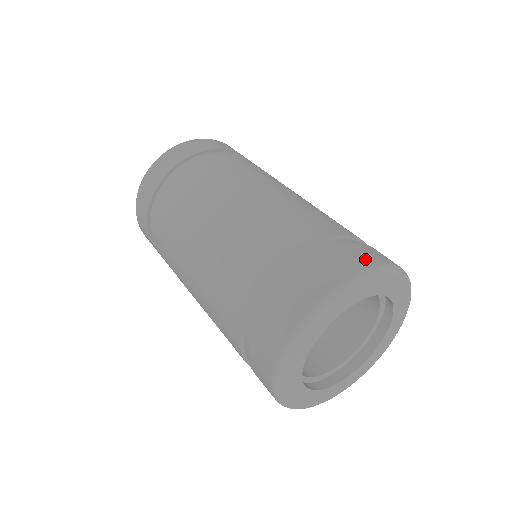
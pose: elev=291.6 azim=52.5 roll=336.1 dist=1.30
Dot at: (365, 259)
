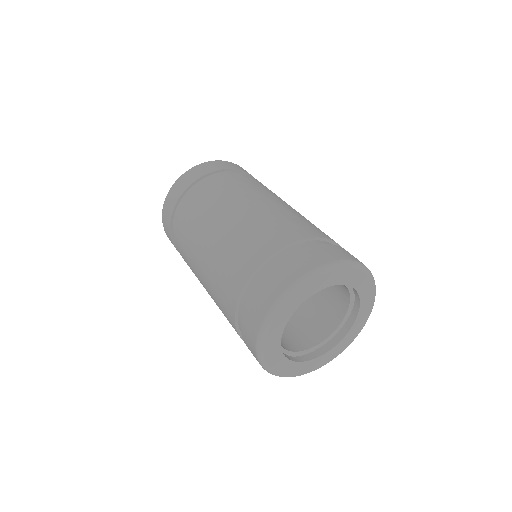
Dot at: (342, 255)
